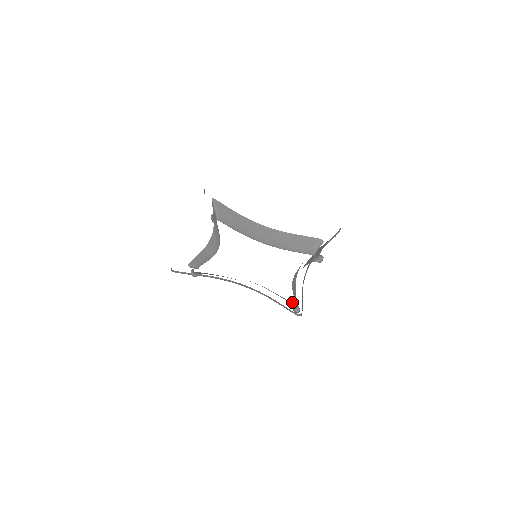
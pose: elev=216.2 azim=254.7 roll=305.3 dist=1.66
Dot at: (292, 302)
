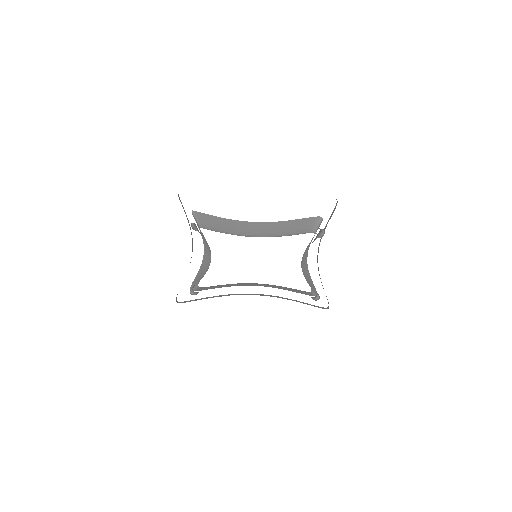
Dot at: (310, 293)
